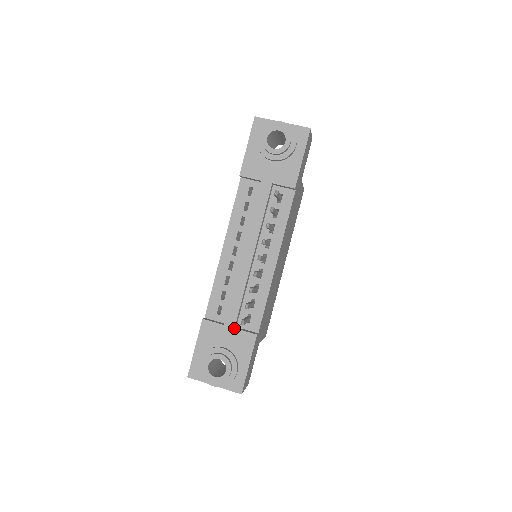
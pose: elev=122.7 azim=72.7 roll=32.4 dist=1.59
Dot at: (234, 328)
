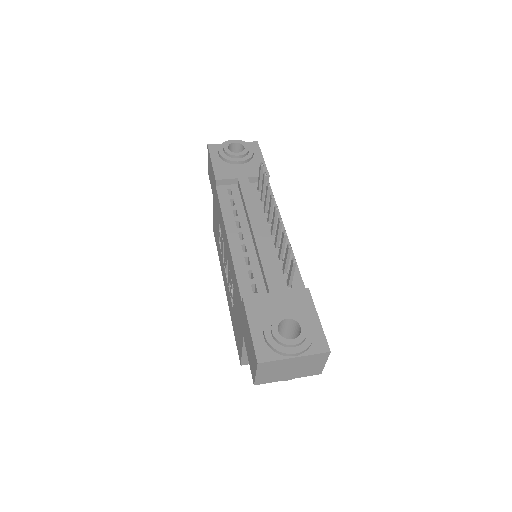
Dot at: (281, 291)
